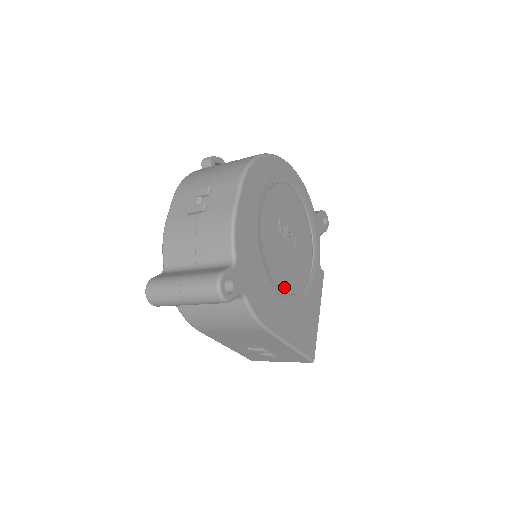
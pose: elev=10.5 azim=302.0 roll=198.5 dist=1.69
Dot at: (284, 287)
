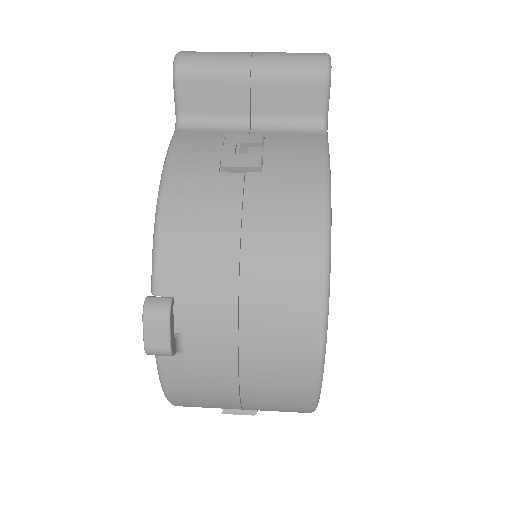
Dot at: occluded
